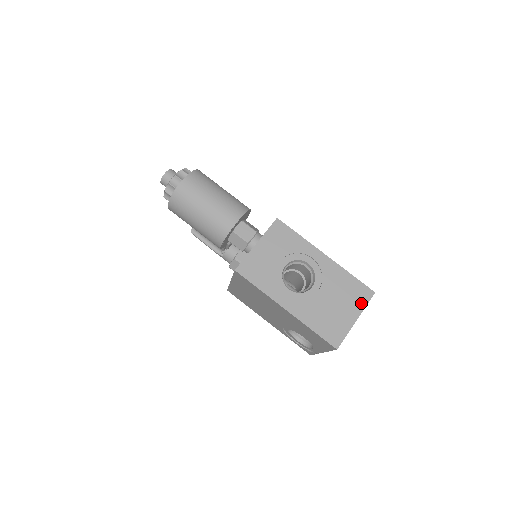
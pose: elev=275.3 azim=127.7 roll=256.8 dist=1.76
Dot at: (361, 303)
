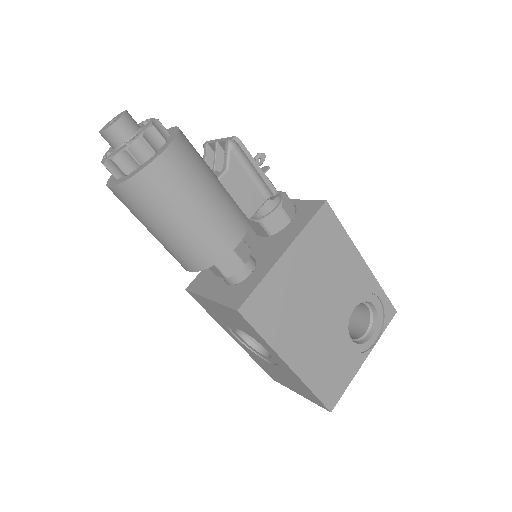
Dot at: (311, 399)
